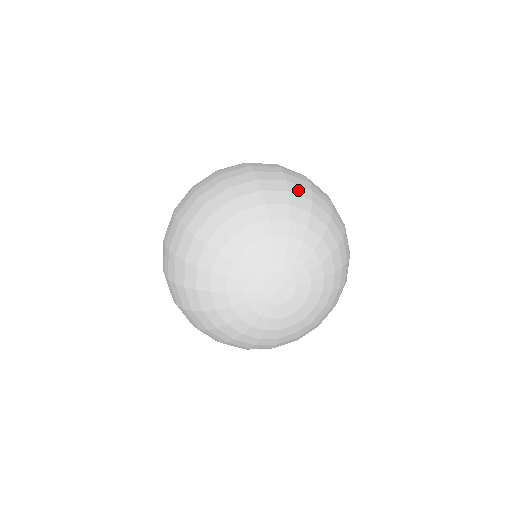
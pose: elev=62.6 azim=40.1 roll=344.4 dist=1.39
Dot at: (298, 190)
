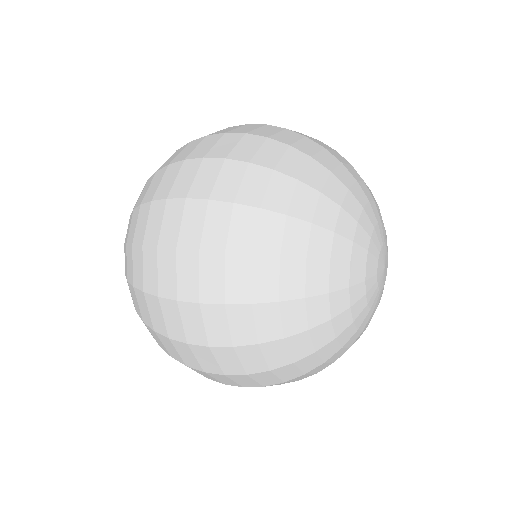
Dot at: (321, 144)
